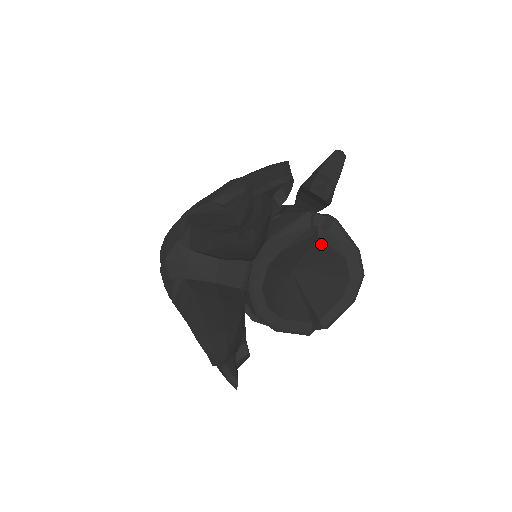
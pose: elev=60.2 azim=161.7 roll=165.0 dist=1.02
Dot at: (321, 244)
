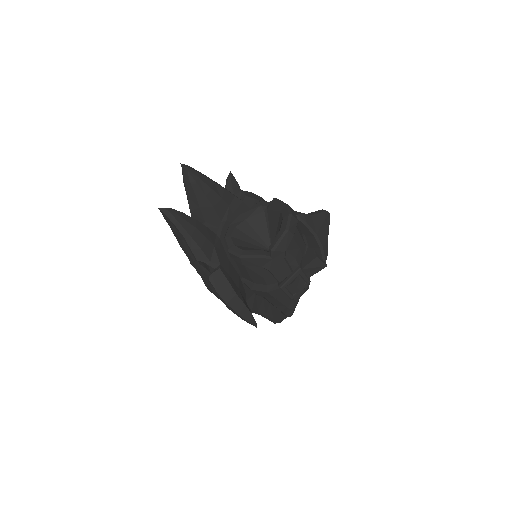
Dot at: (270, 214)
